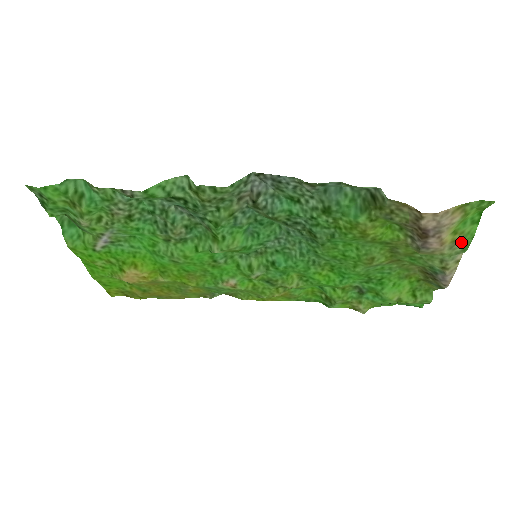
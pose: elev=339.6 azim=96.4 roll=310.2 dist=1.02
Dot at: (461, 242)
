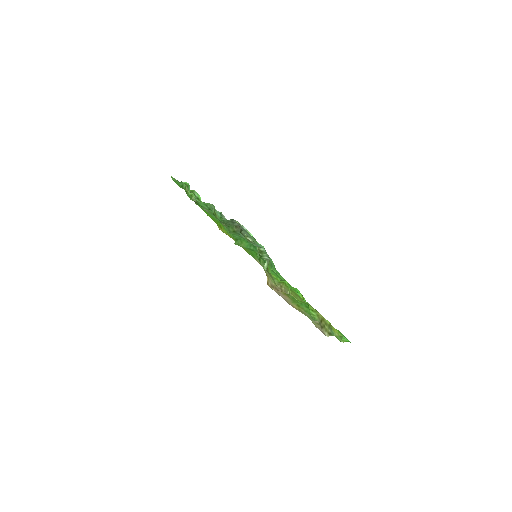
Dot at: (307, 313)
